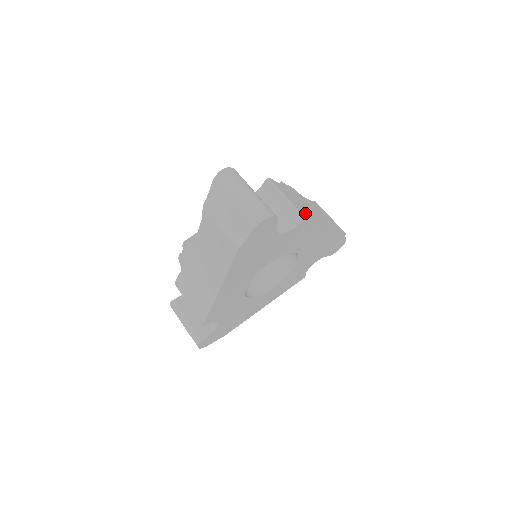
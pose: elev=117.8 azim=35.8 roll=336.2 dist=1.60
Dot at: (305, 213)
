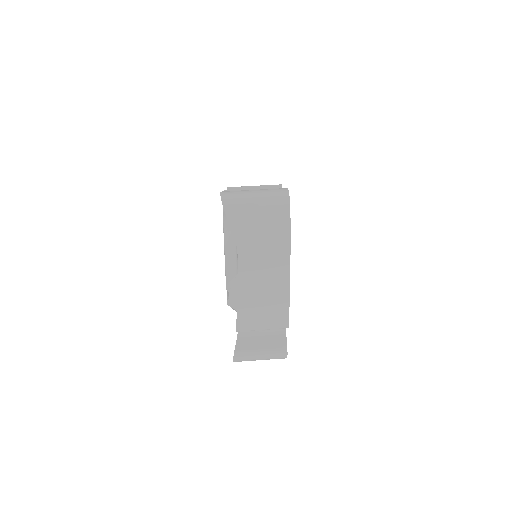
Dot at: occluded
